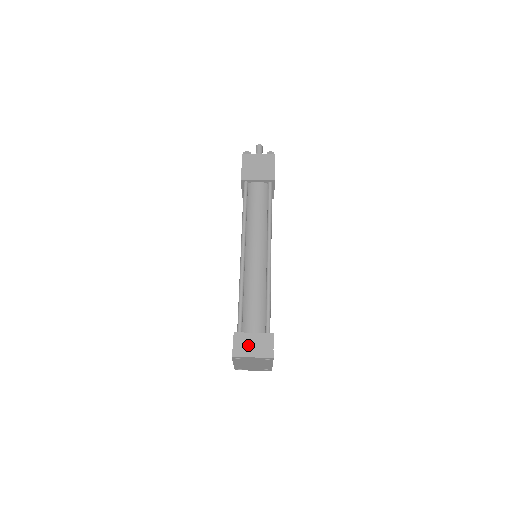
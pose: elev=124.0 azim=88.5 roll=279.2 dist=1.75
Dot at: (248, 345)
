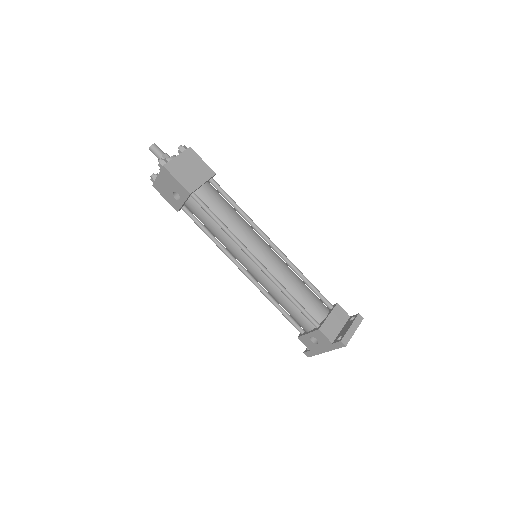
Dot at: (334, 328)
